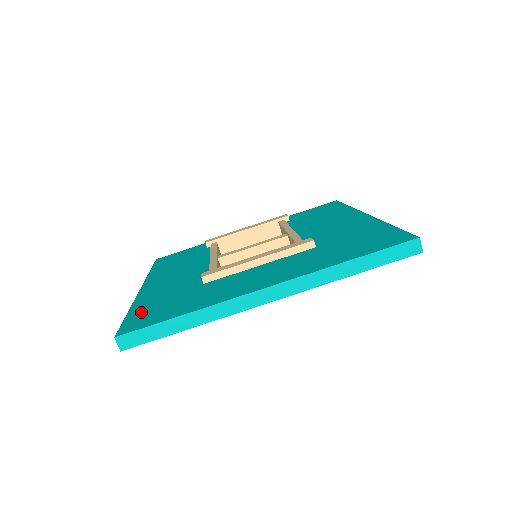
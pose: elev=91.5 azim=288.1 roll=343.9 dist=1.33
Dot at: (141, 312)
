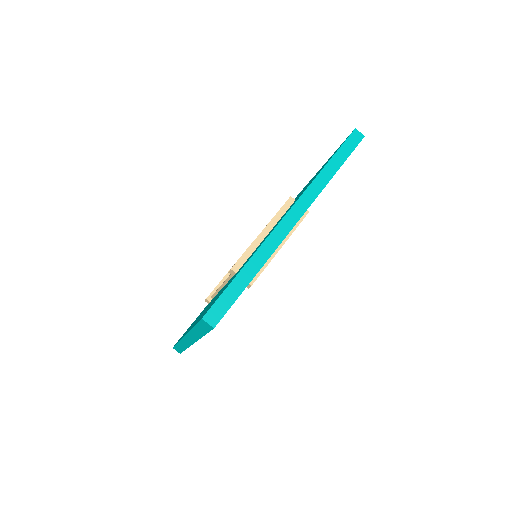
Dot at: occluded
